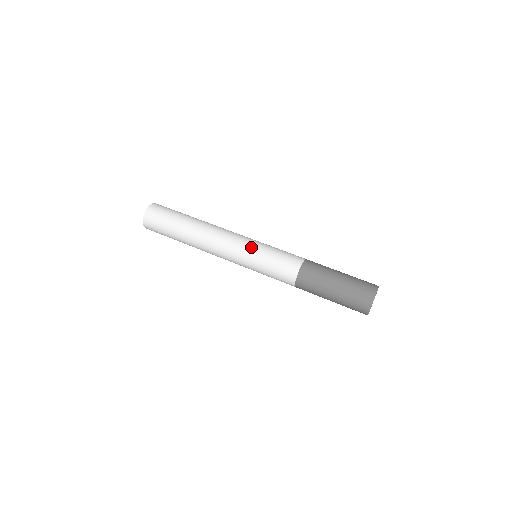
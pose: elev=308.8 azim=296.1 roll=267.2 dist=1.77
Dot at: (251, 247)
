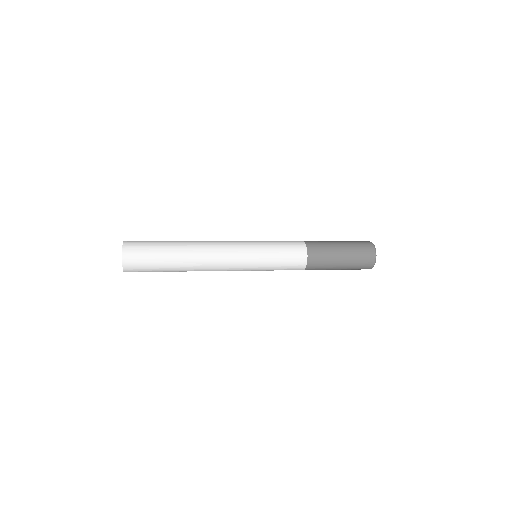
Dot at: occluded
